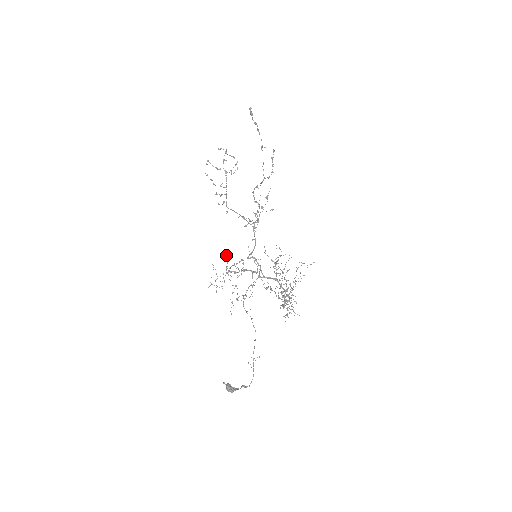
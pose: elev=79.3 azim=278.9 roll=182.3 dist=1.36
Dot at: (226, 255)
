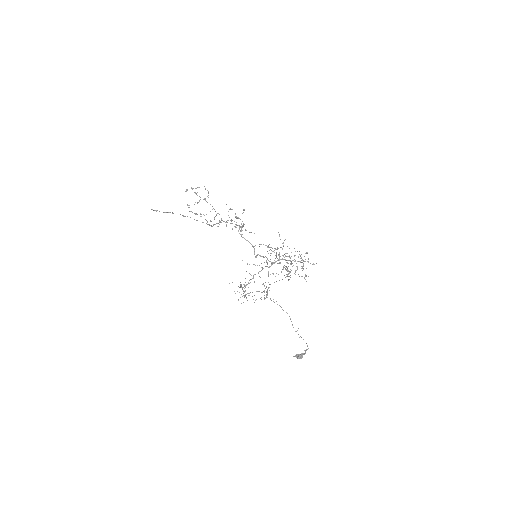
Dot at: occluded
